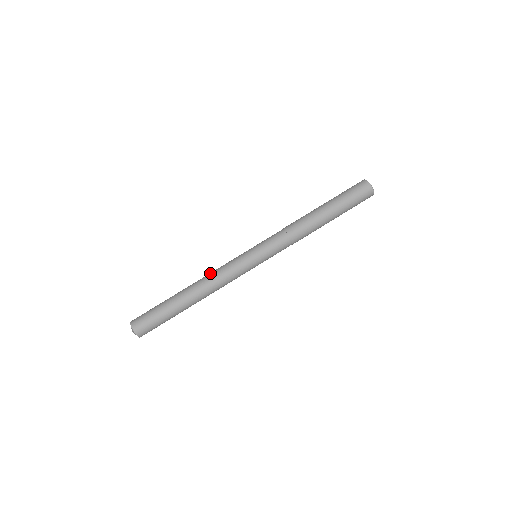
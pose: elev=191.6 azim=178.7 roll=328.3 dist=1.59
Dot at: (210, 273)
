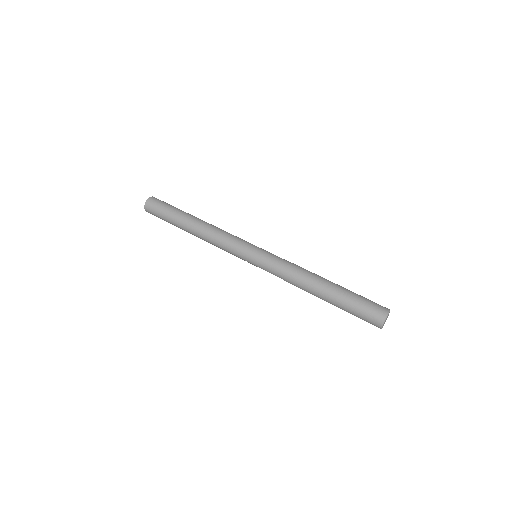
Dot at: (216, 231)
